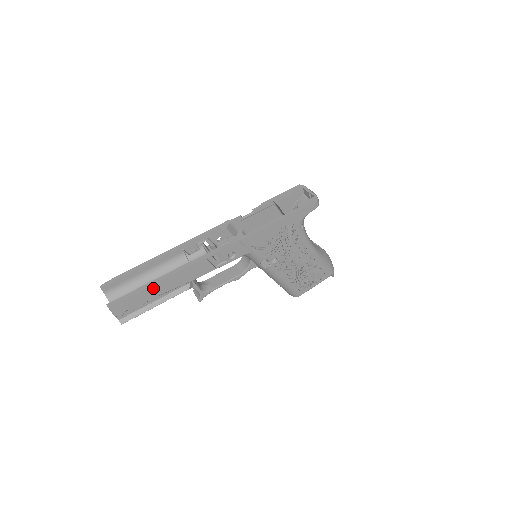
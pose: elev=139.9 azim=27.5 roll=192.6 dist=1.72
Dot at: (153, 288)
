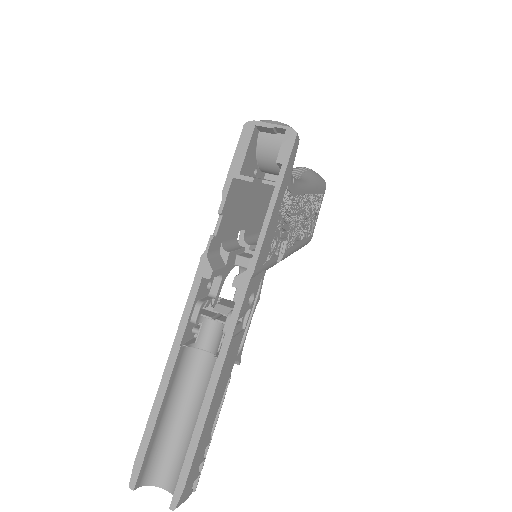
Dot at: (203, 434)
